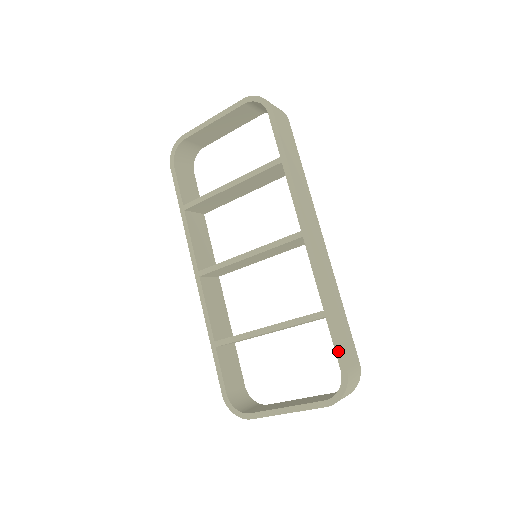
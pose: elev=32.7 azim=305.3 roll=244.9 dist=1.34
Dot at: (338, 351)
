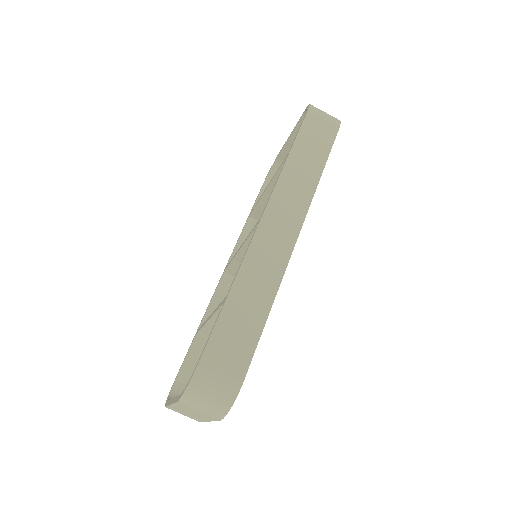
Dot at: (208, 340)
